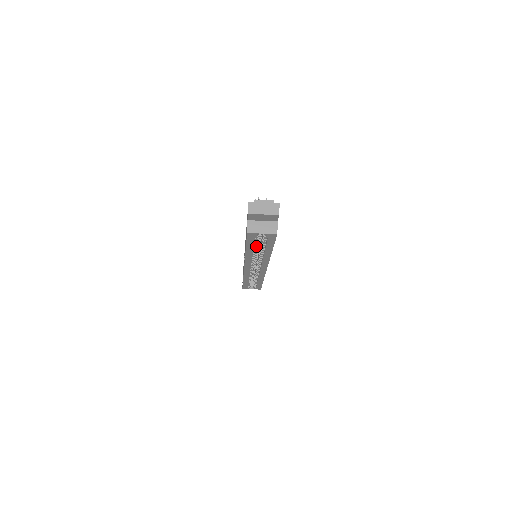
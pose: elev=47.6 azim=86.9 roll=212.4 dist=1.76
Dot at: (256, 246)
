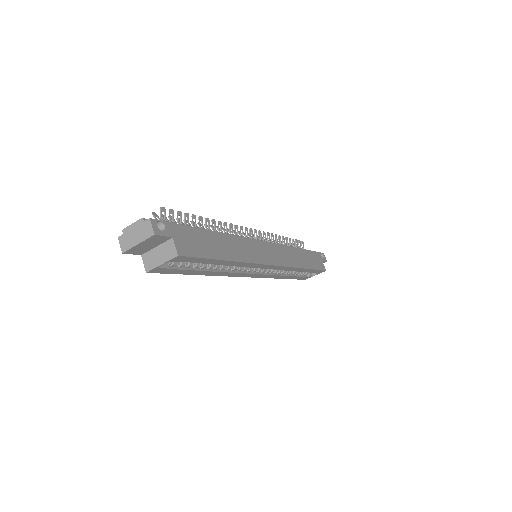
Dot at: (203, 266)
